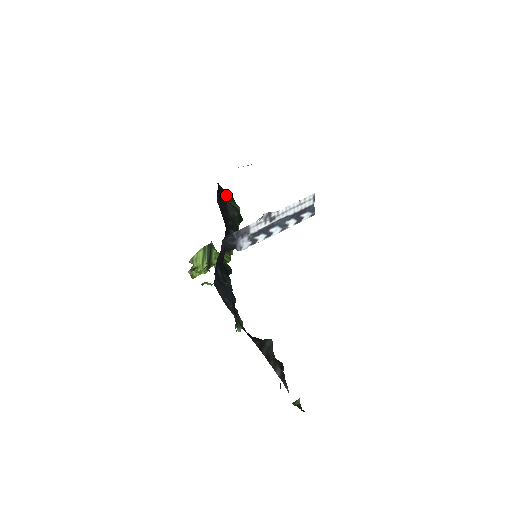
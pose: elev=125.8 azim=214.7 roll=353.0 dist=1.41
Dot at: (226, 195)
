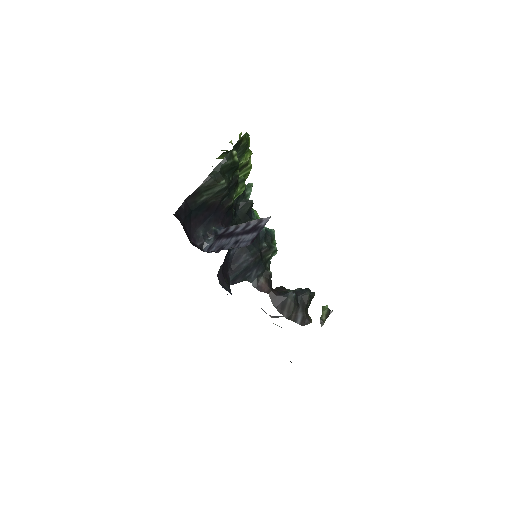
Dot at: (202, 191)
